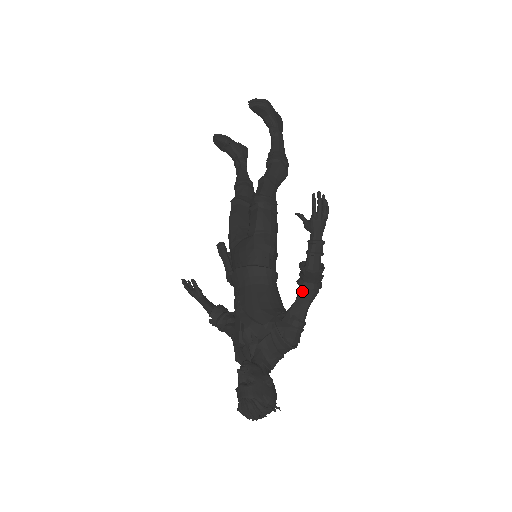
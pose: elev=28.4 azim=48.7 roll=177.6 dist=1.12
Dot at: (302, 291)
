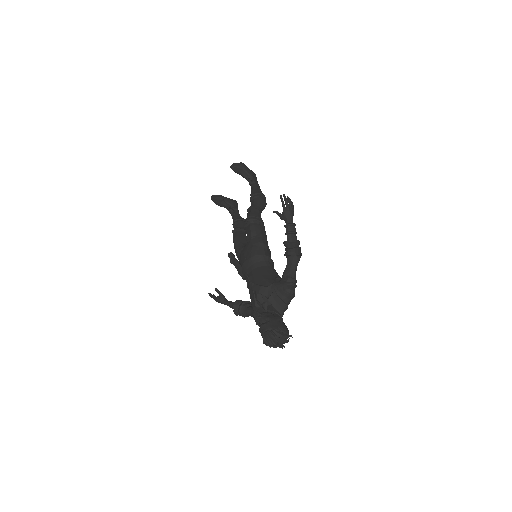
Dot at: (289, 259)
